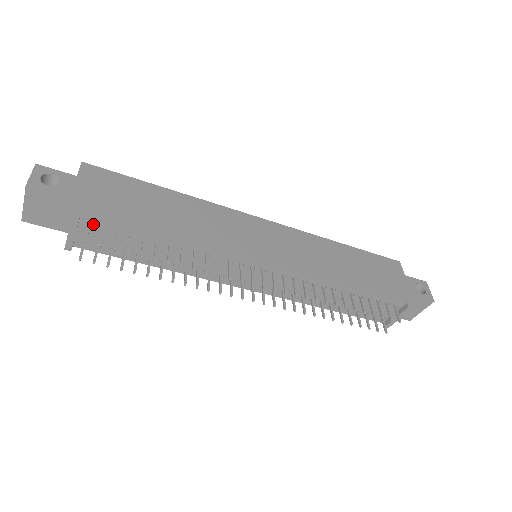
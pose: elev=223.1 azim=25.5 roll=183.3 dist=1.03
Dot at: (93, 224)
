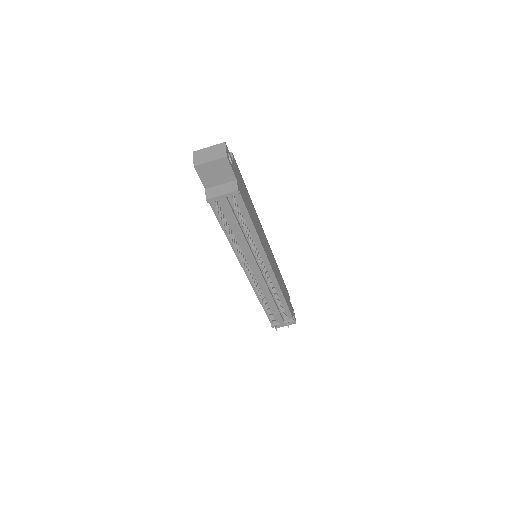
Dot at: (233, 197)
